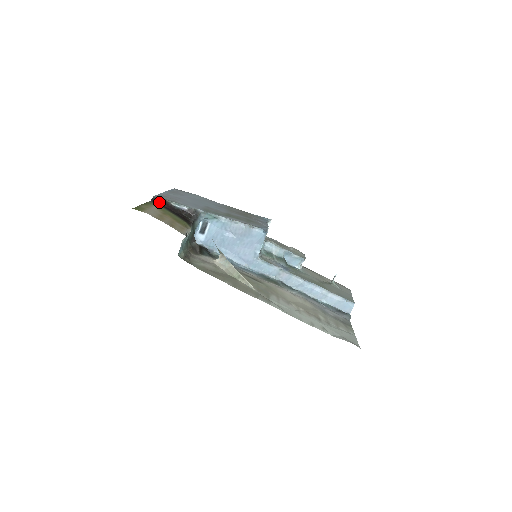
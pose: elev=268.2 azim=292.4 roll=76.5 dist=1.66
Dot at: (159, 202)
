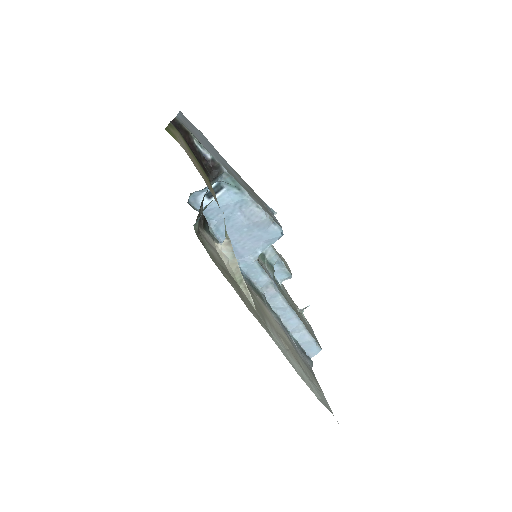
Dot at: (180, 129)
